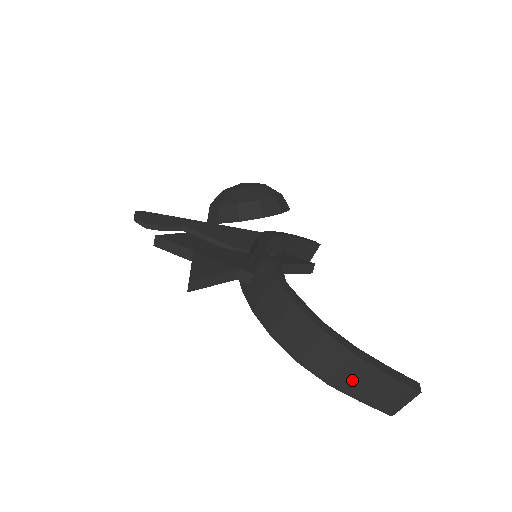
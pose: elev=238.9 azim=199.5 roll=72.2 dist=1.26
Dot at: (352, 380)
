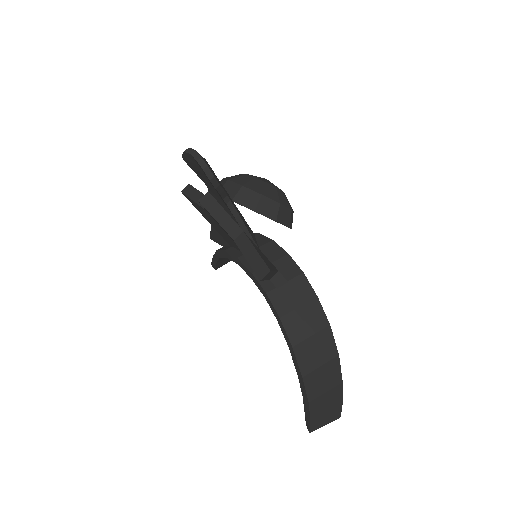
Dot at: (324, 401)
